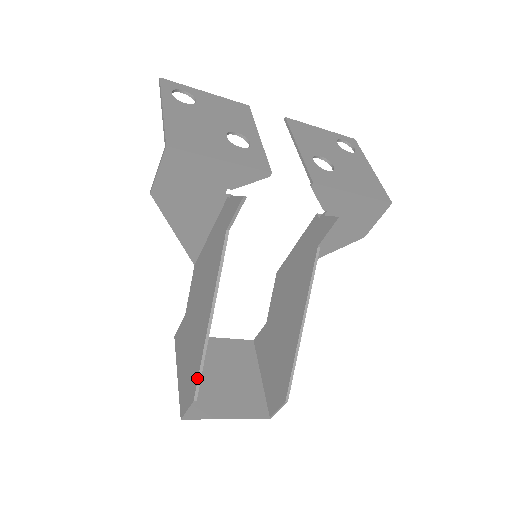
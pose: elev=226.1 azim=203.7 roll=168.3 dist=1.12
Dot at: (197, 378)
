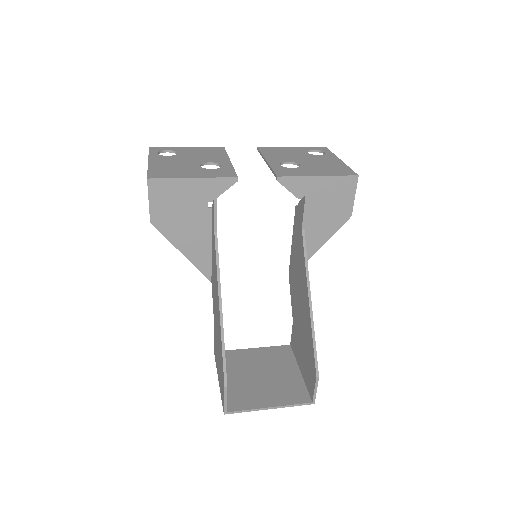
Dot at: (222, 365)
